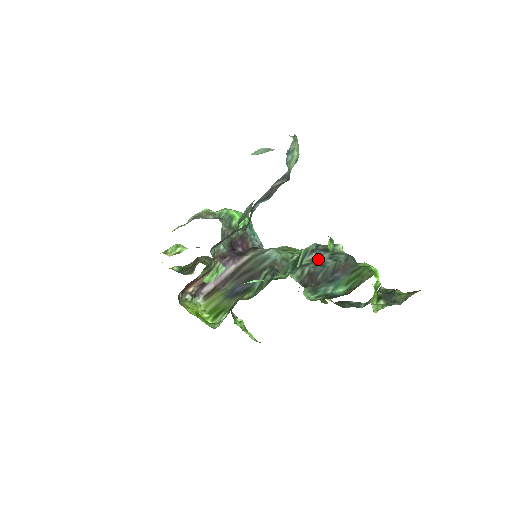
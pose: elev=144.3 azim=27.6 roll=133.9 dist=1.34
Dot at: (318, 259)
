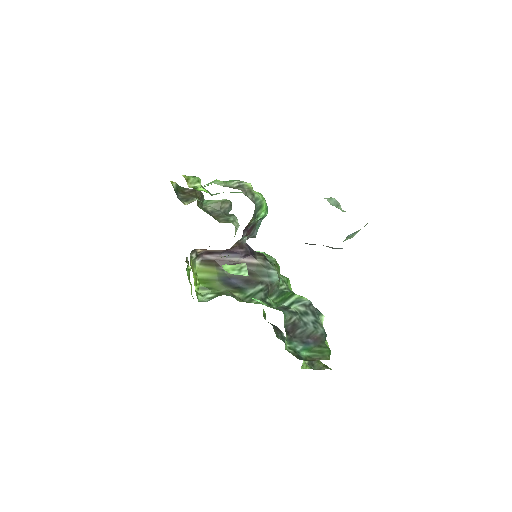
Dot at: (305, 315)
